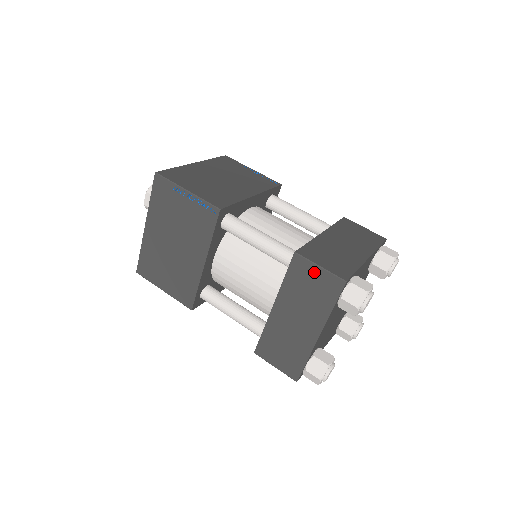
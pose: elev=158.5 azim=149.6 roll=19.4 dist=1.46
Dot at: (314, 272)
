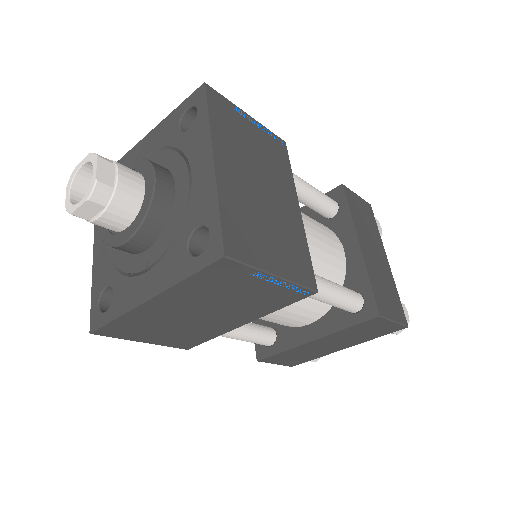
Dot at: (385, 324)
